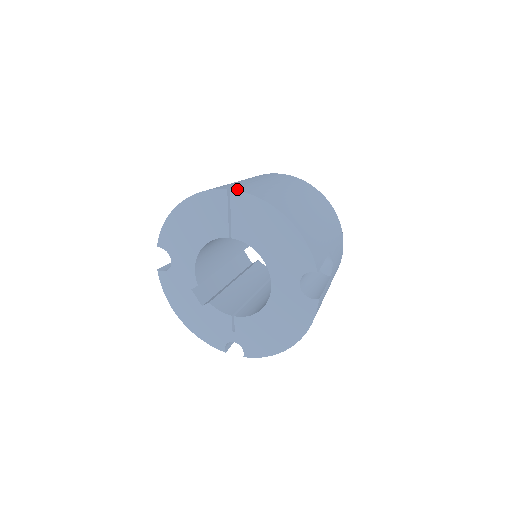
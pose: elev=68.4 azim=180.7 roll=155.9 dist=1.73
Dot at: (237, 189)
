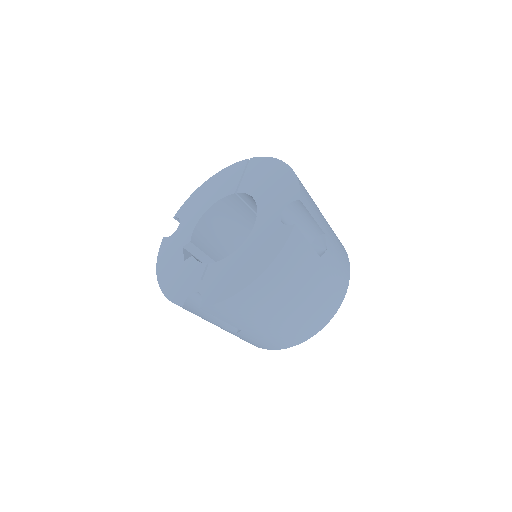
Dot at: occluded
